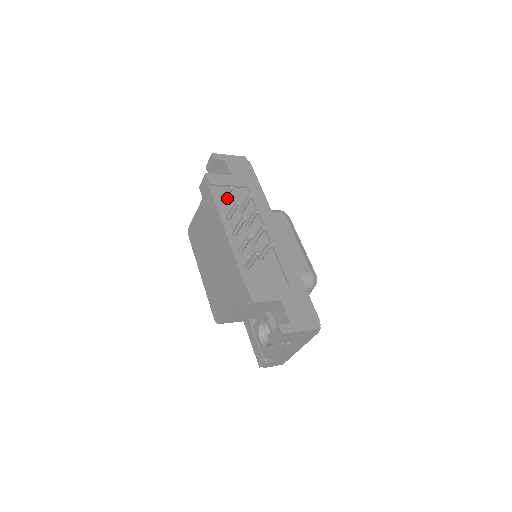
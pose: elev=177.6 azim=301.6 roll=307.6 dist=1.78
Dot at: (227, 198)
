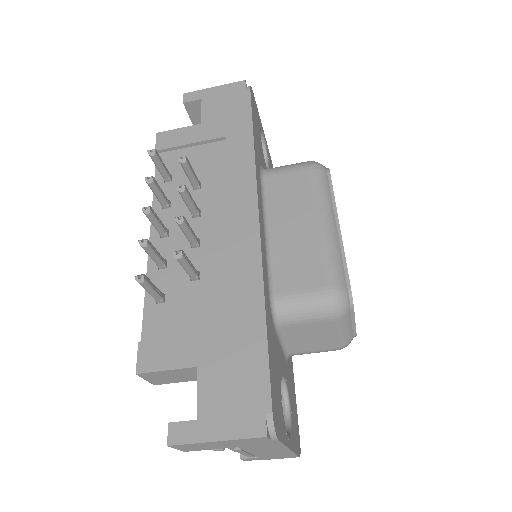
Dot at: (163, 171)
